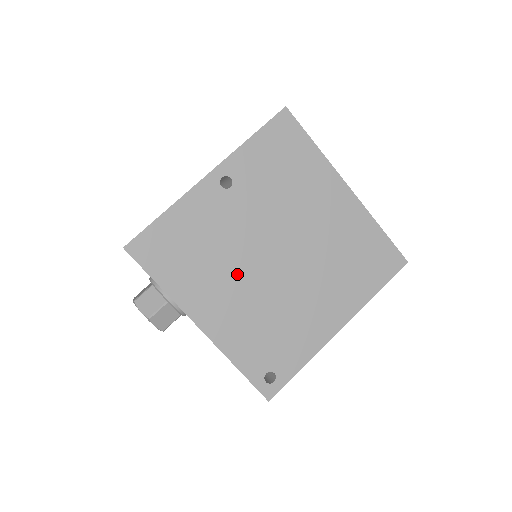
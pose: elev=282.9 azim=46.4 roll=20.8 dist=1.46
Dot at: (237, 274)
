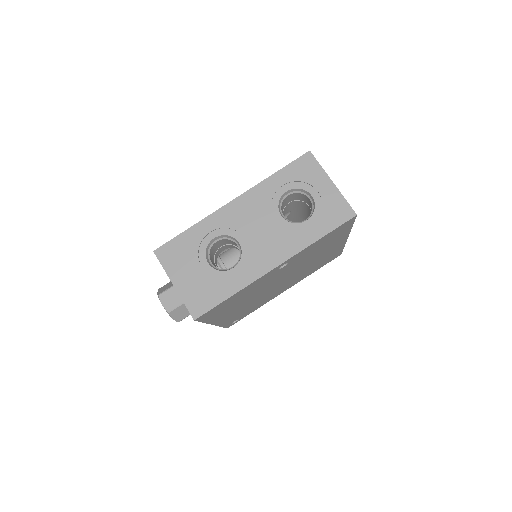
Dot at: (252, 298)
